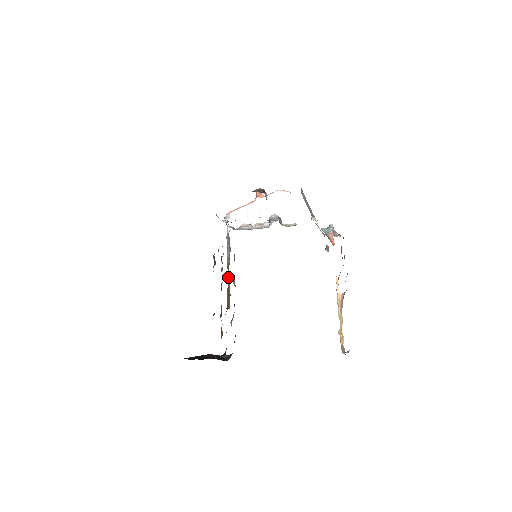
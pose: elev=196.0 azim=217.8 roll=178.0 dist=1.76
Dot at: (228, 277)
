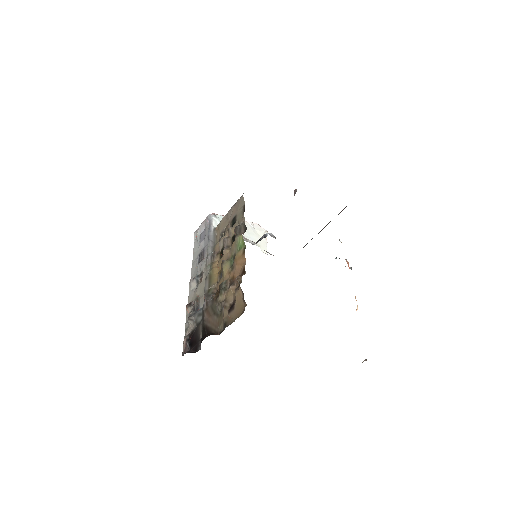
Dot at: (215, 264)
